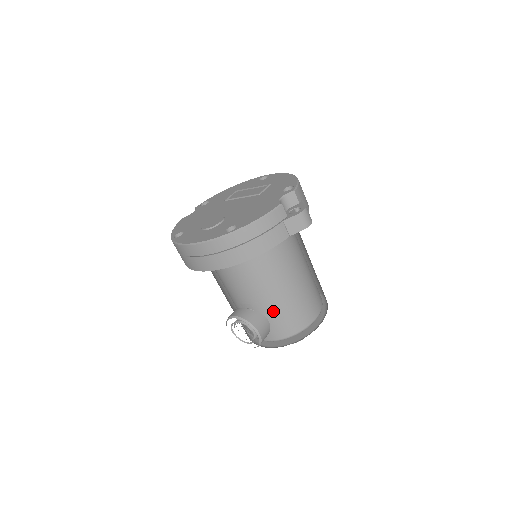
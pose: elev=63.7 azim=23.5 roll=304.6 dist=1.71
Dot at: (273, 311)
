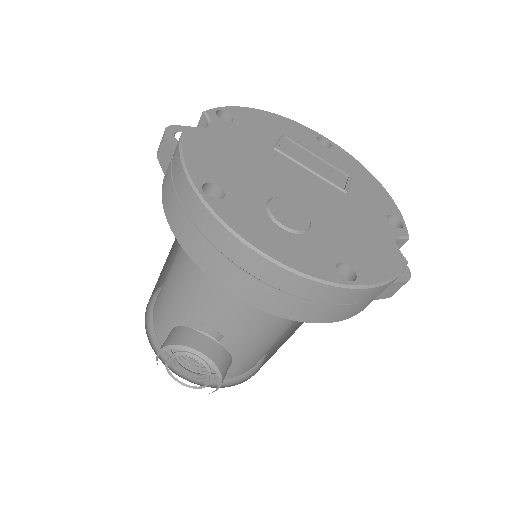
Dot at: (243, 353)
